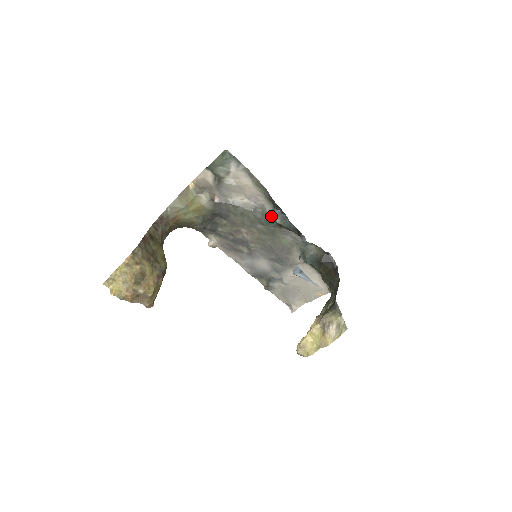
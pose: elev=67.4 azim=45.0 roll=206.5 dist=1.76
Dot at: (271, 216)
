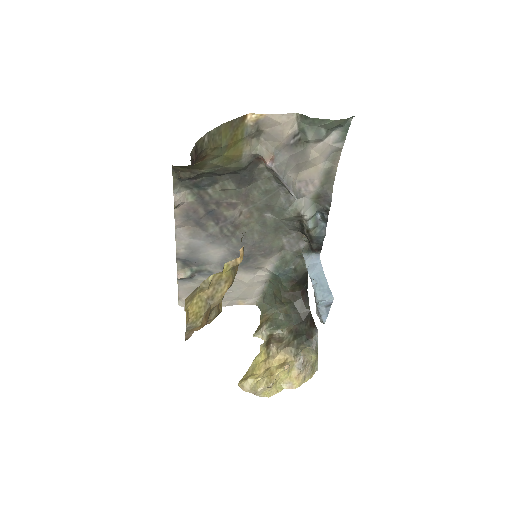
Dot at: (307, 216)
